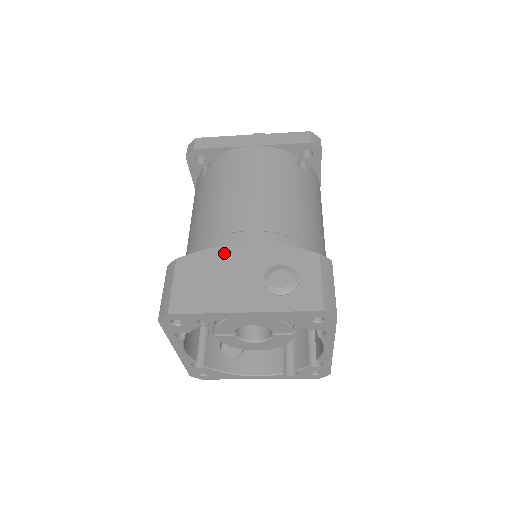
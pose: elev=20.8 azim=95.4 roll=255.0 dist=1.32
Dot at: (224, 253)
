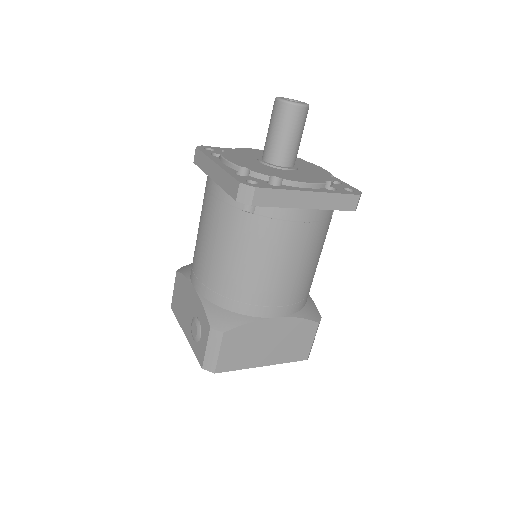
Dot at: (187, 285)
